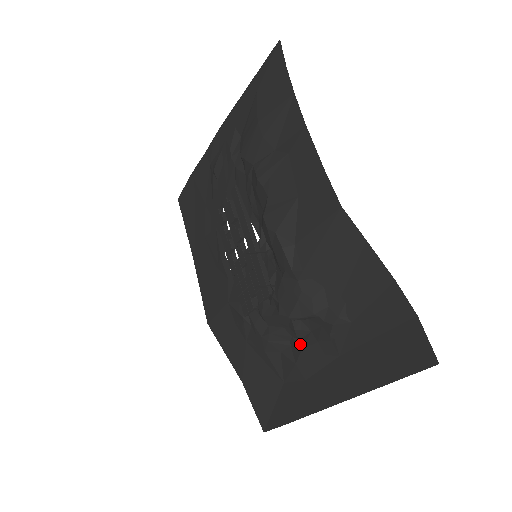
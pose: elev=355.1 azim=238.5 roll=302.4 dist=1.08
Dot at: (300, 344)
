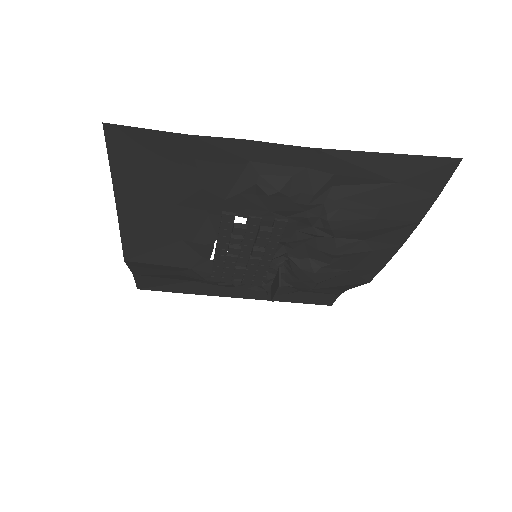
Dot at: occluded
